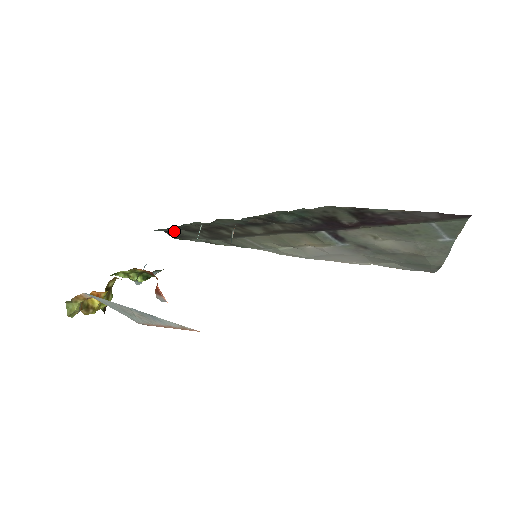
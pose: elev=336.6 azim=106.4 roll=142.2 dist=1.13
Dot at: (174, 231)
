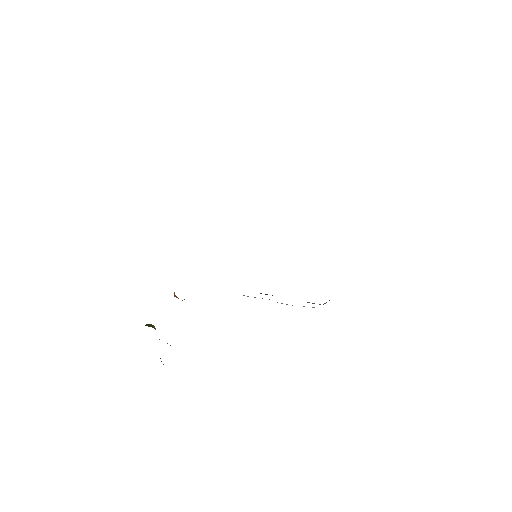
Dot at: occluded
